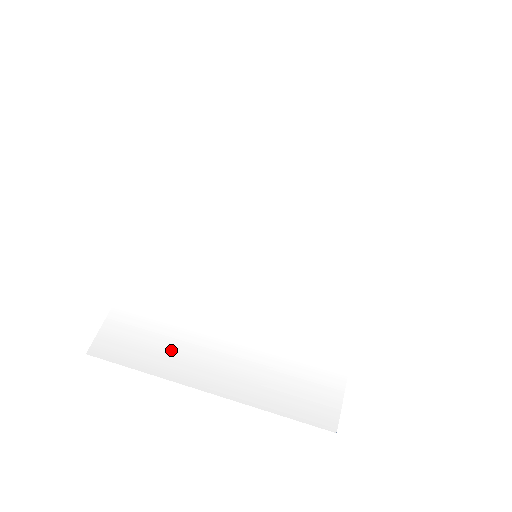
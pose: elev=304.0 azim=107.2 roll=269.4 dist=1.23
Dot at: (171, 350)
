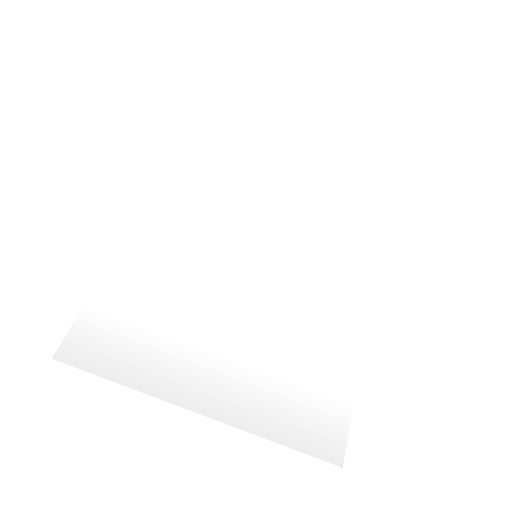
Dot at: (157, 360)
